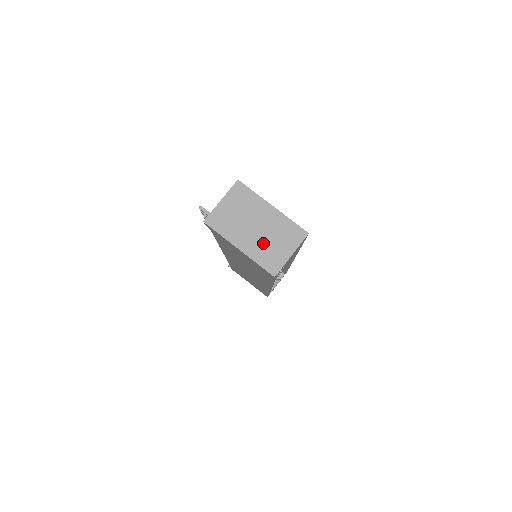
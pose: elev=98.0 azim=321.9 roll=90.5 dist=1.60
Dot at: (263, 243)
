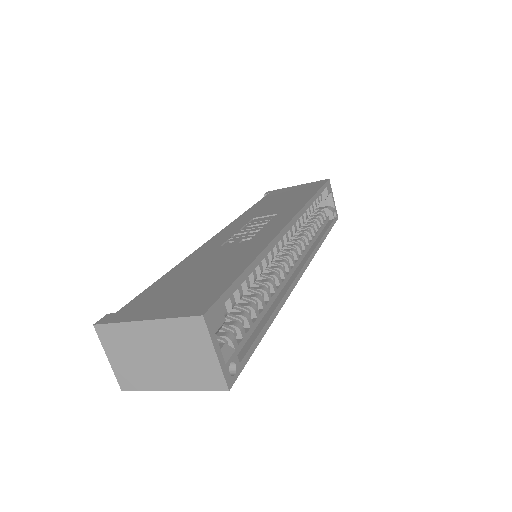
Dot at: (181, 366)
